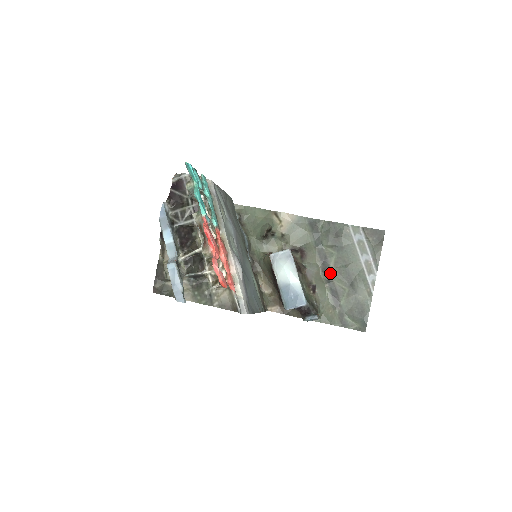
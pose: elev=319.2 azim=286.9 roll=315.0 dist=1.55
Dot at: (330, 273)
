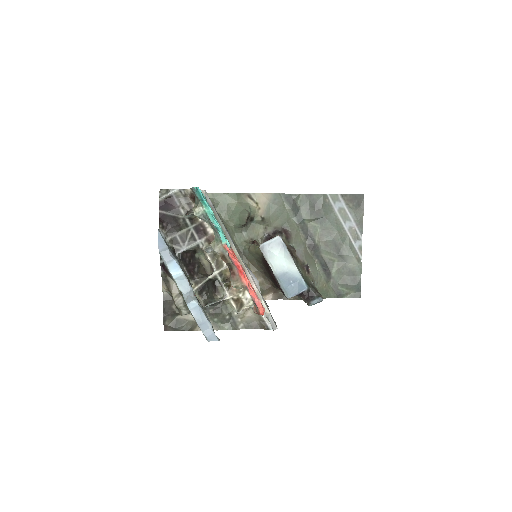
Dot at: (317, 247)
